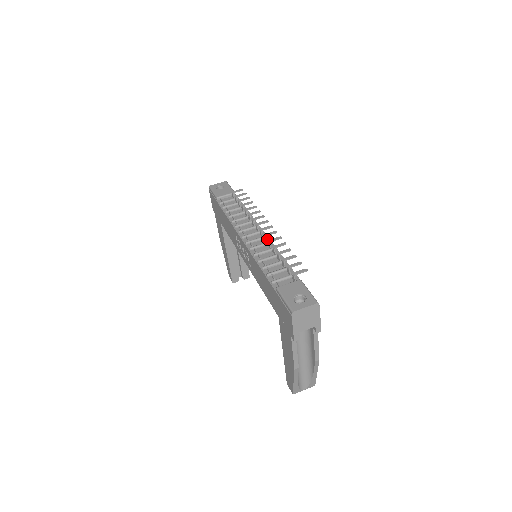
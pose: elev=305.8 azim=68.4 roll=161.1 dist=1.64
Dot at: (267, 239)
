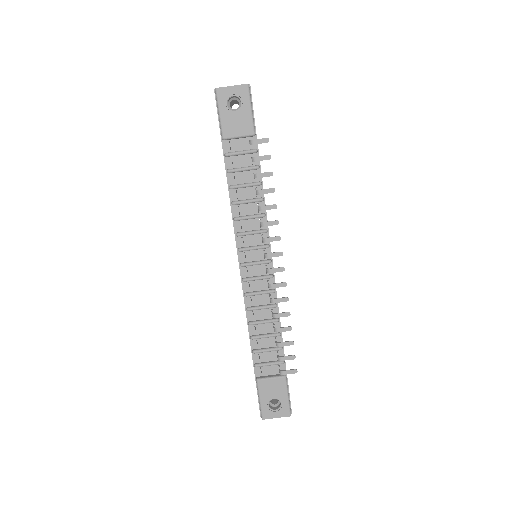
Dot at: (272, 281)
